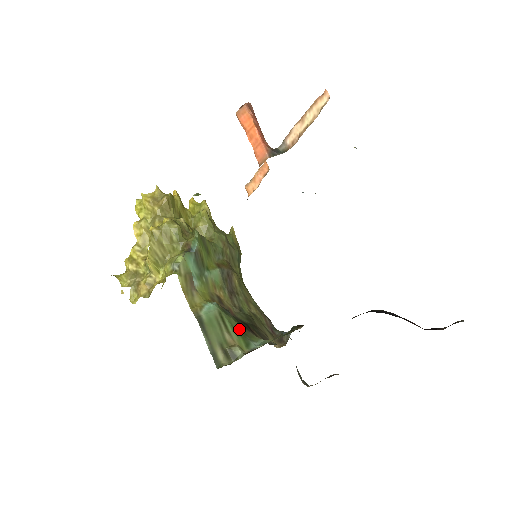
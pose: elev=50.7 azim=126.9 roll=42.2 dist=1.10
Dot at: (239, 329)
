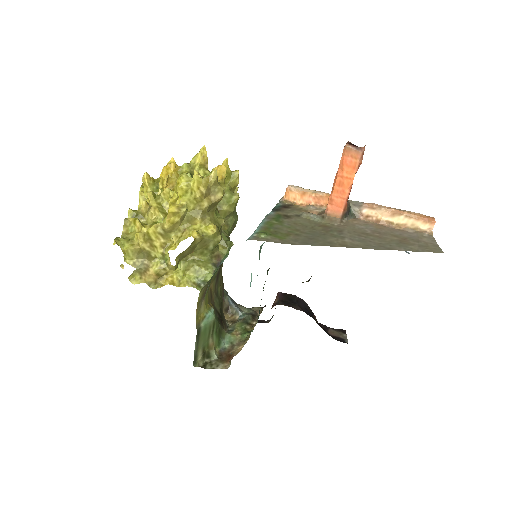
Dot at: (218, 329)
